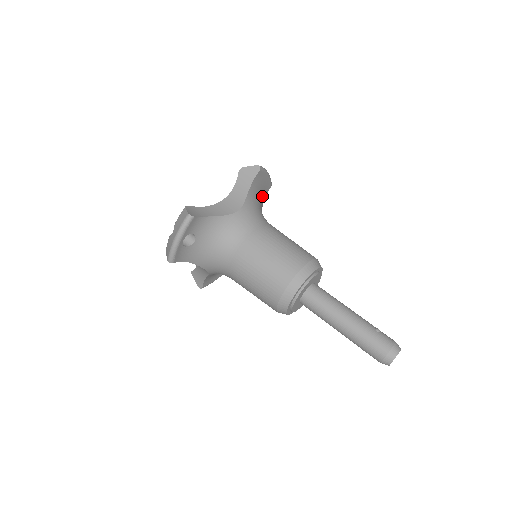
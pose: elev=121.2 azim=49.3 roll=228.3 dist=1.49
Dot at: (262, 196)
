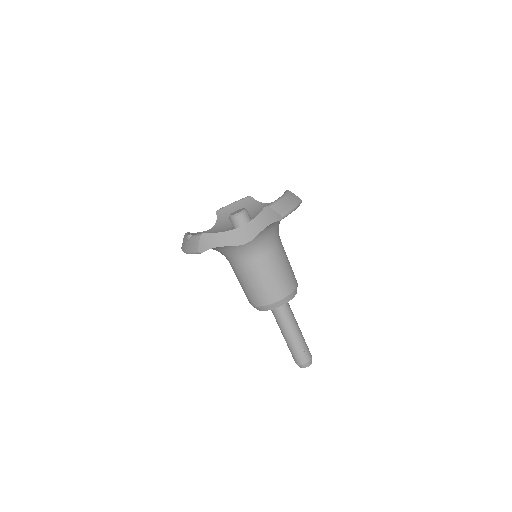
Dot at: occluded
